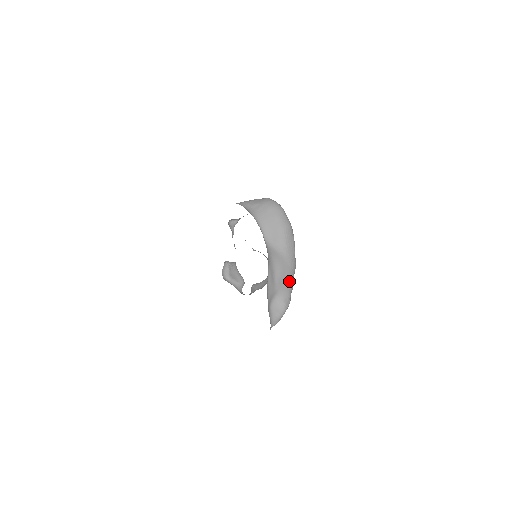
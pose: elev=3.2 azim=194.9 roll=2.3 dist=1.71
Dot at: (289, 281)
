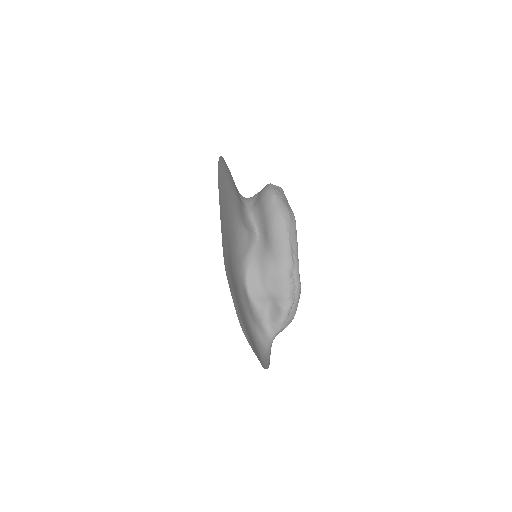
Dot at: (281, 282)
